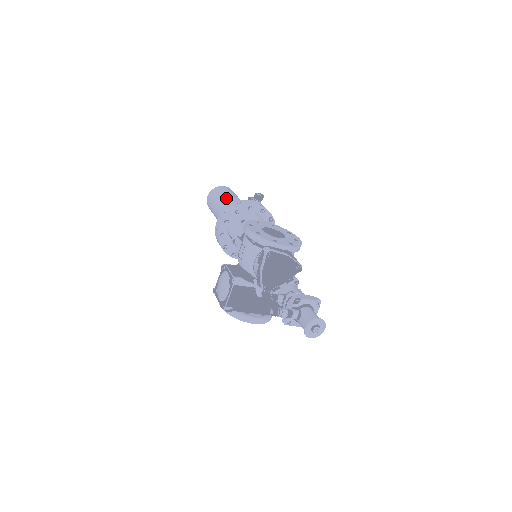
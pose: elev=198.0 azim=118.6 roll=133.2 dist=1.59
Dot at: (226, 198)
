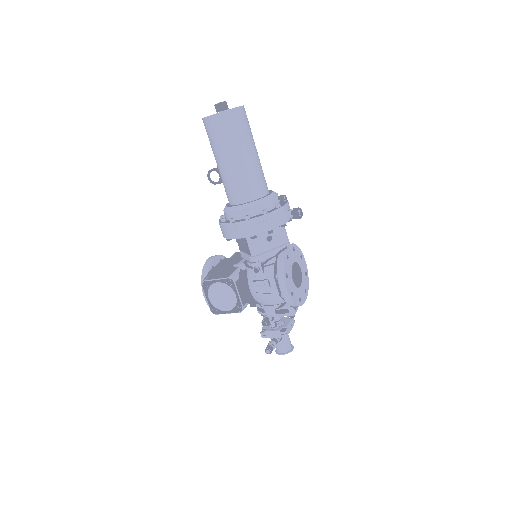
Dot at: (248, 158)
